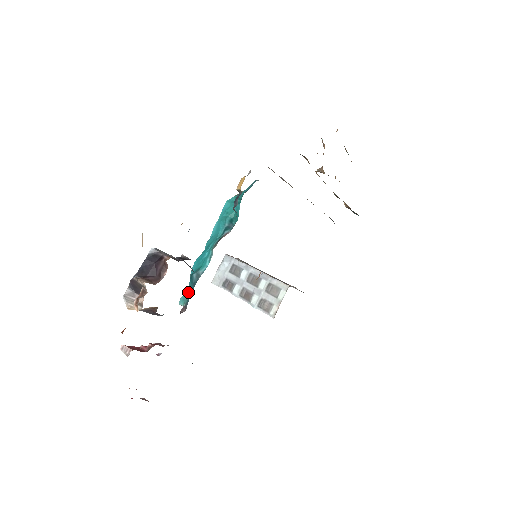
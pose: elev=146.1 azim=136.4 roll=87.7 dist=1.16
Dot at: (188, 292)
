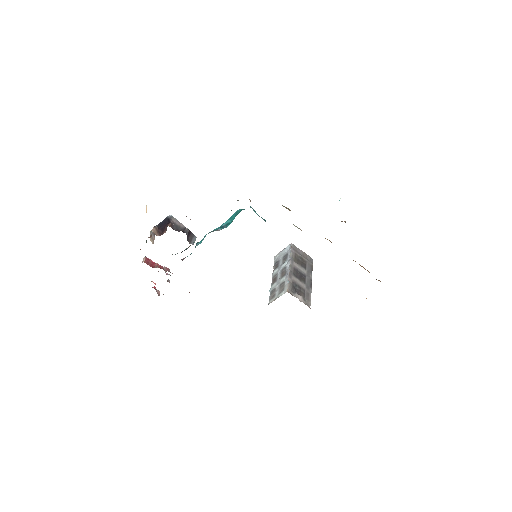
Dot at: occluded
